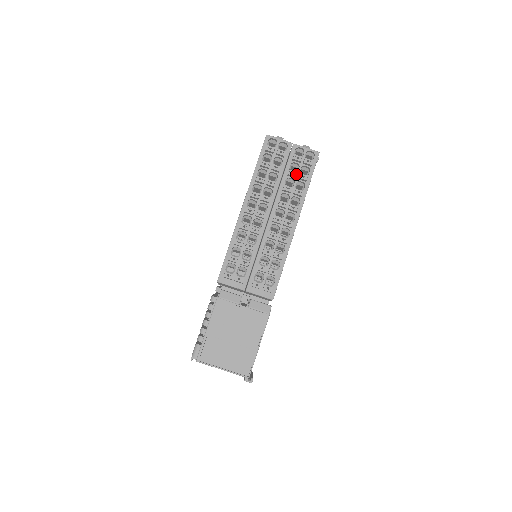
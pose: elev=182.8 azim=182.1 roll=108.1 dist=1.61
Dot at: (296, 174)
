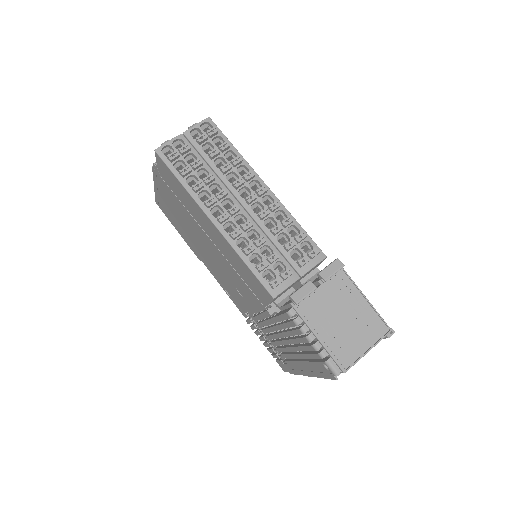
Dot at: (217, 150)
